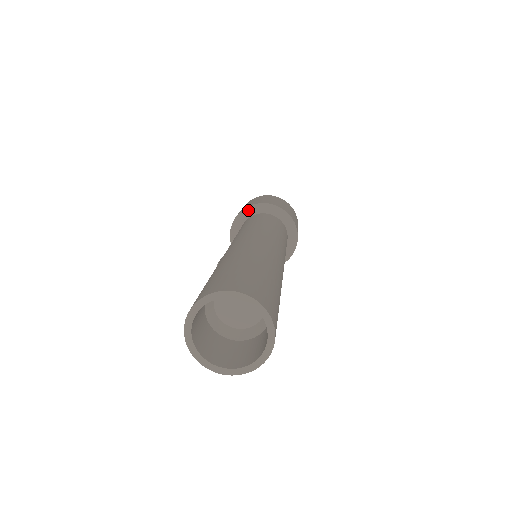
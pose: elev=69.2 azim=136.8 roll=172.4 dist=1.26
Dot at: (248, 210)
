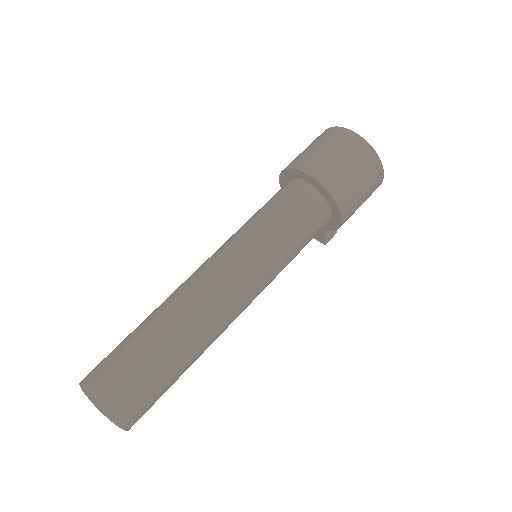
Dot at: (282, 179)
